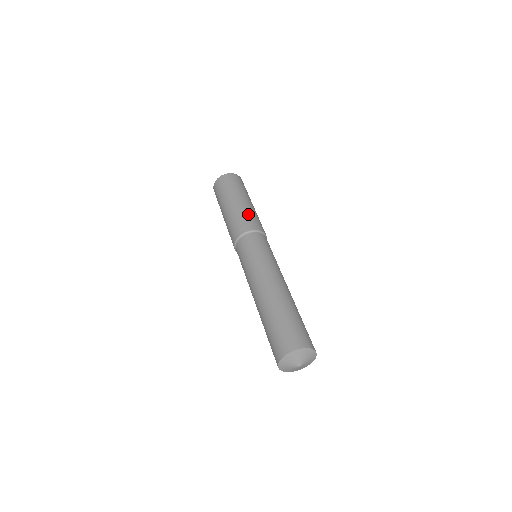
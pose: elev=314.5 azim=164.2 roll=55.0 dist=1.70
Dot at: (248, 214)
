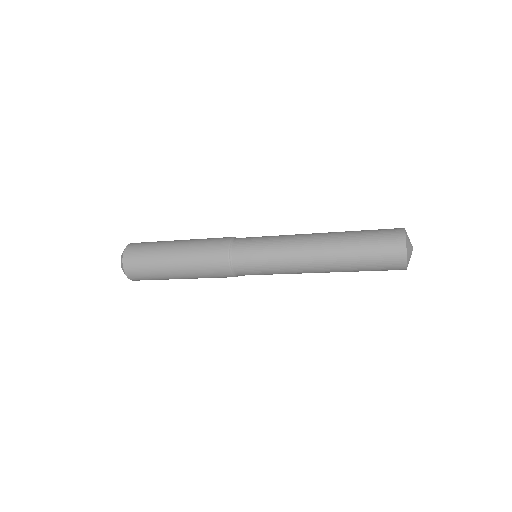
Dot at: occluded
